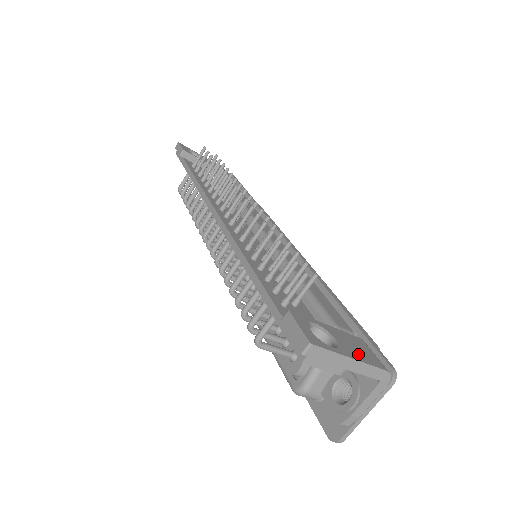
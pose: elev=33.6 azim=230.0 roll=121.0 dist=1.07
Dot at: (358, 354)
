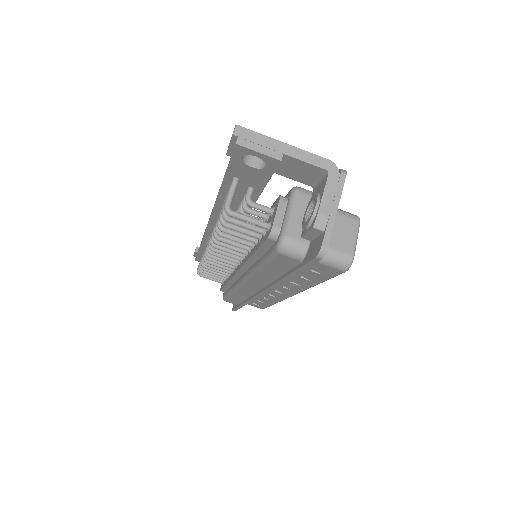
Dot at: occluded
